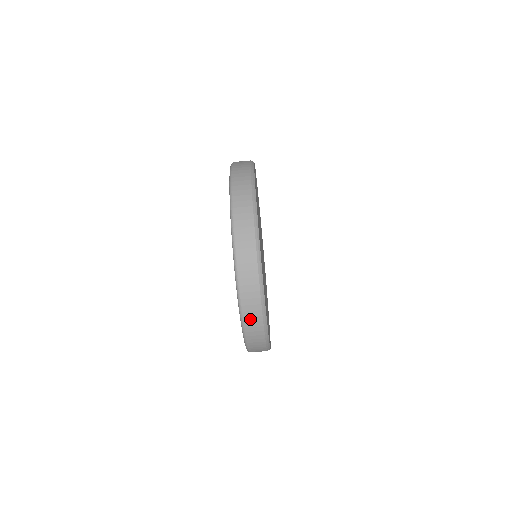
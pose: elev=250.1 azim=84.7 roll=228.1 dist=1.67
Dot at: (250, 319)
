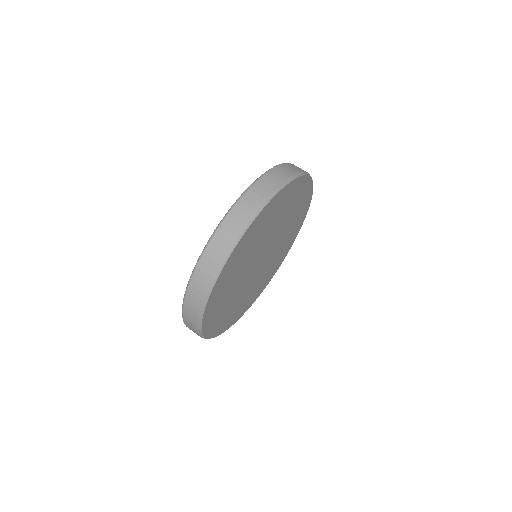
Dot at: (188, 313)
